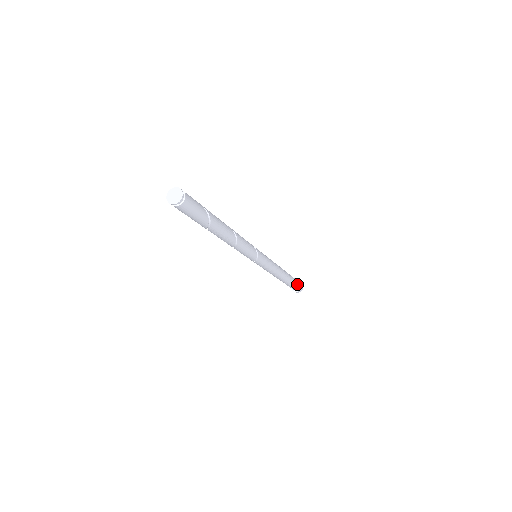
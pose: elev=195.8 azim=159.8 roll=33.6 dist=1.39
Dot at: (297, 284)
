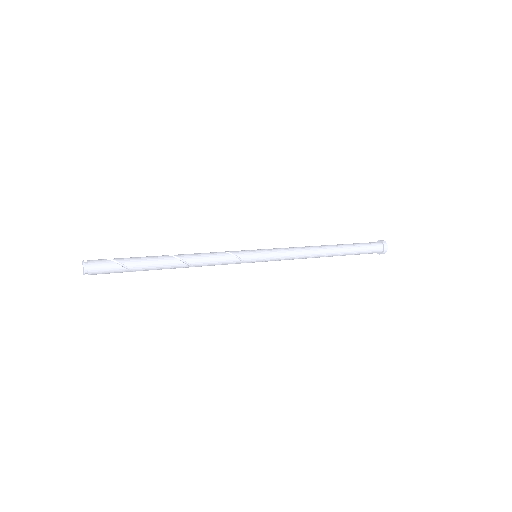
Dot at: (369, 253)
